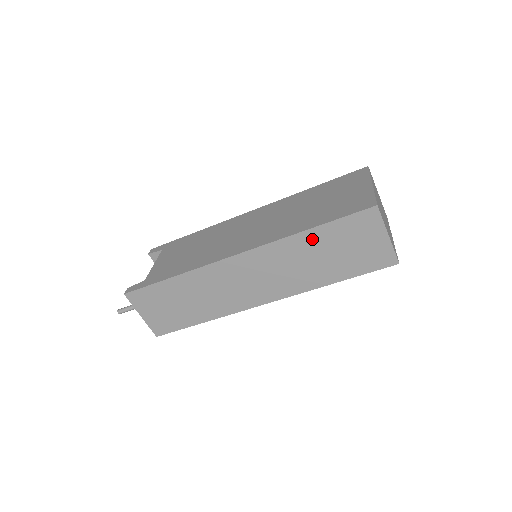
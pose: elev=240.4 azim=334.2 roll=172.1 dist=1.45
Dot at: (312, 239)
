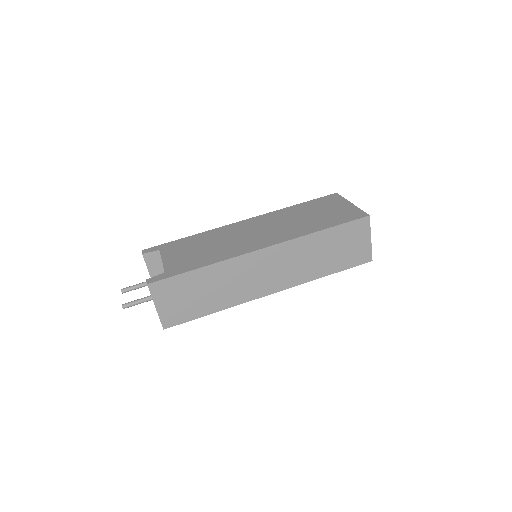
Dot at: (322, 238)
